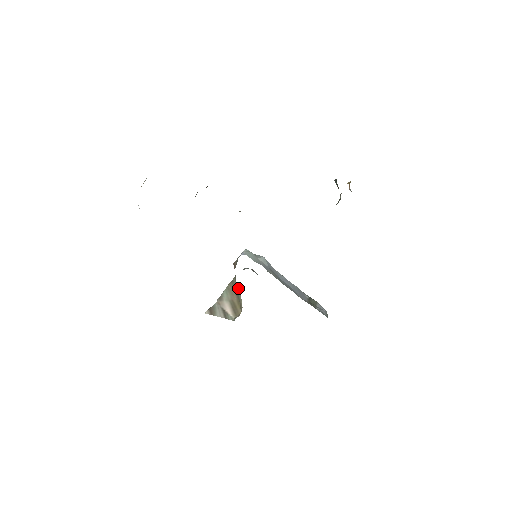
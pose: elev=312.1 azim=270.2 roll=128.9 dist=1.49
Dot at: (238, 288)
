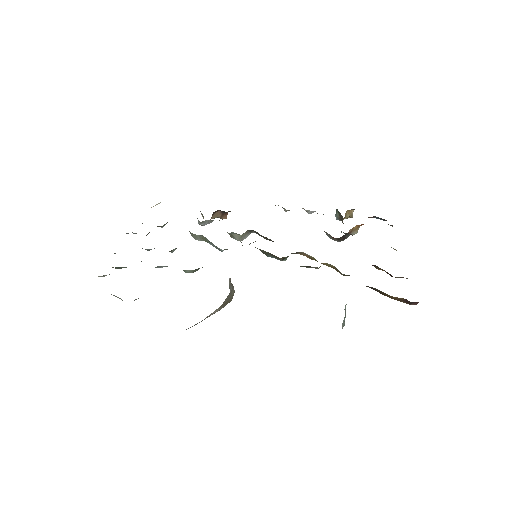
Dot at: (232, 290)
